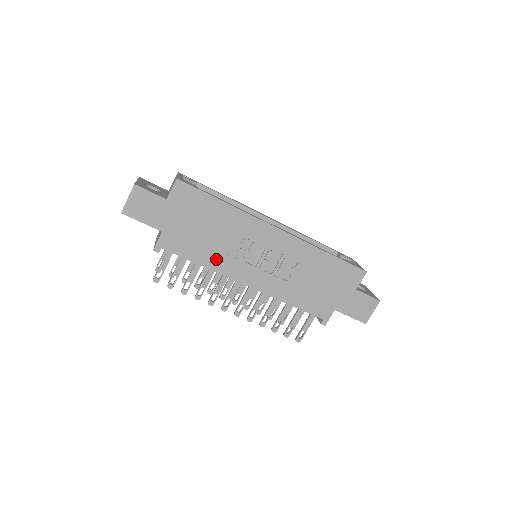
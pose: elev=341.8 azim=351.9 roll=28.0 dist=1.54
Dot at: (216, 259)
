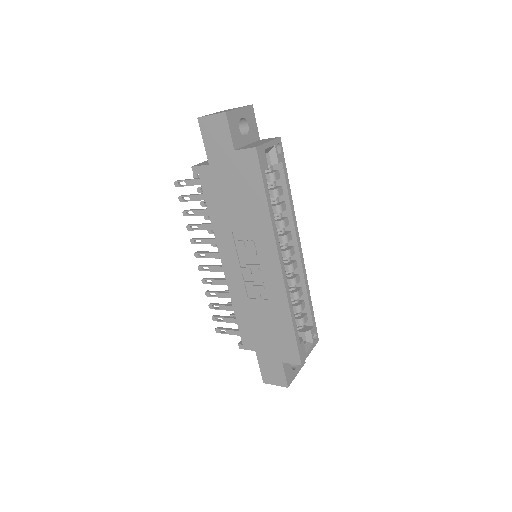
Dot at: (222, 226)
